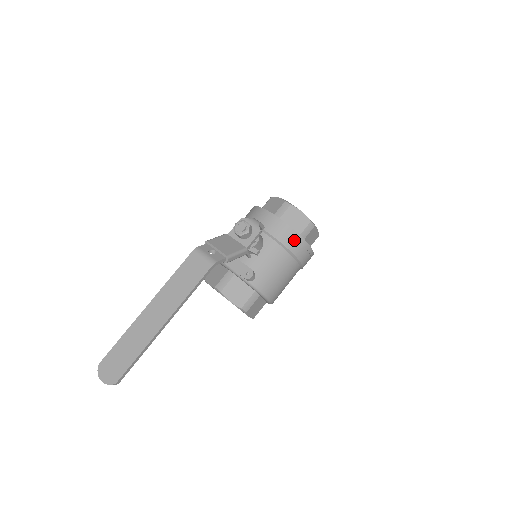
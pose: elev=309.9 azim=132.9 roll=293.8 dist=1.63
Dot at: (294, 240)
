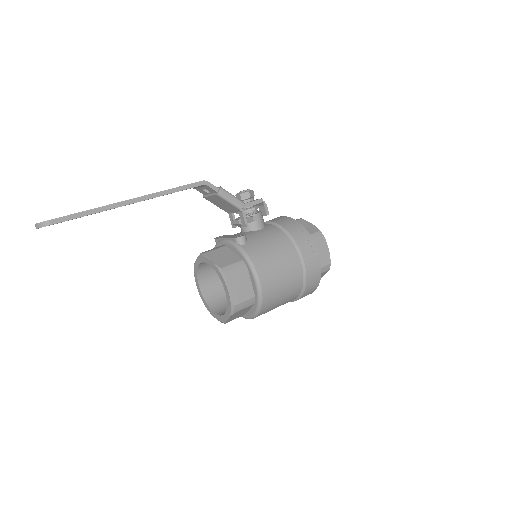
Dot at: (298, 229)
